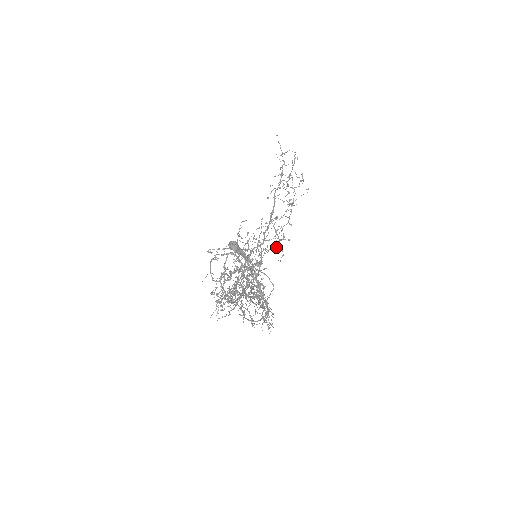
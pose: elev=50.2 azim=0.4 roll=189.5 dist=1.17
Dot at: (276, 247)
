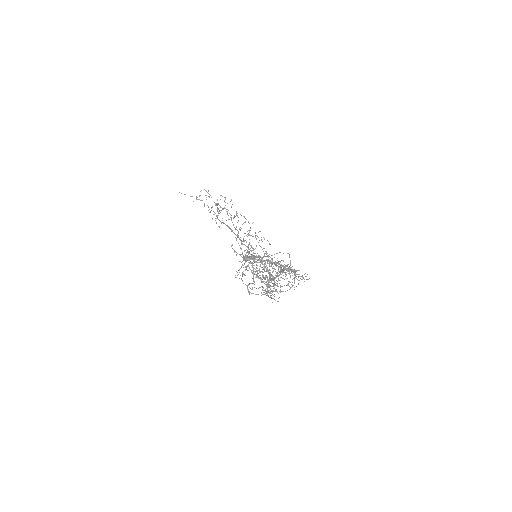
Dot at: occluded
